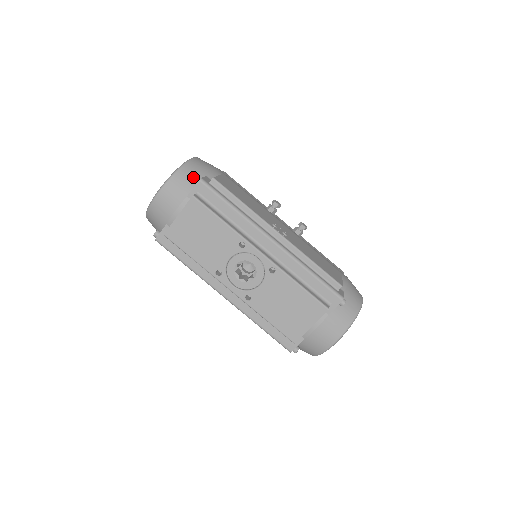
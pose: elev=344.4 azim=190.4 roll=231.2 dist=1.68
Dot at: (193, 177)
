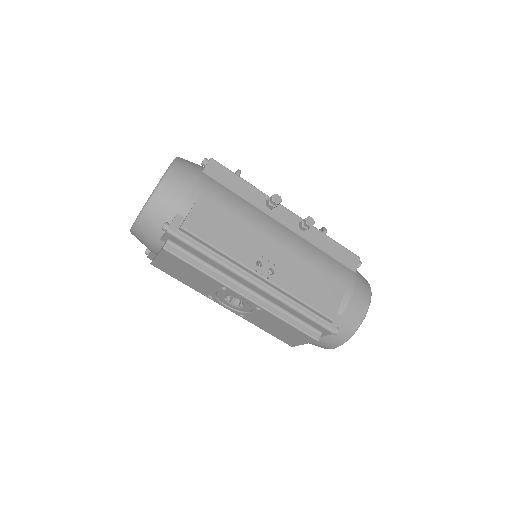
Dot at: (162, 217)
